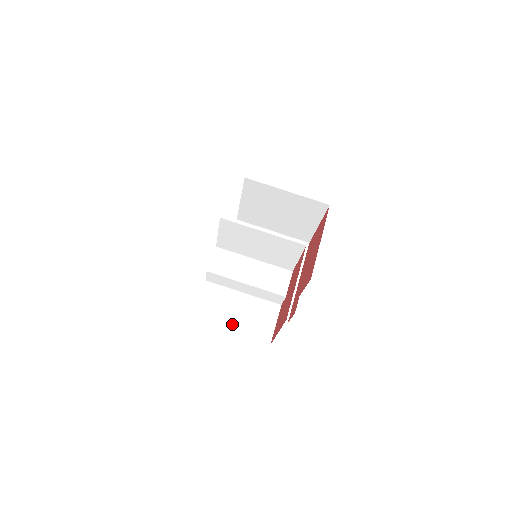
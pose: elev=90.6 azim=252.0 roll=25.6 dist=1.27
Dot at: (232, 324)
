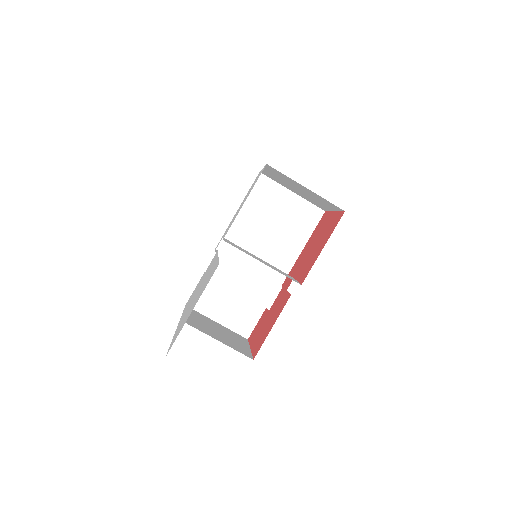
Dot at: (220, 316)
